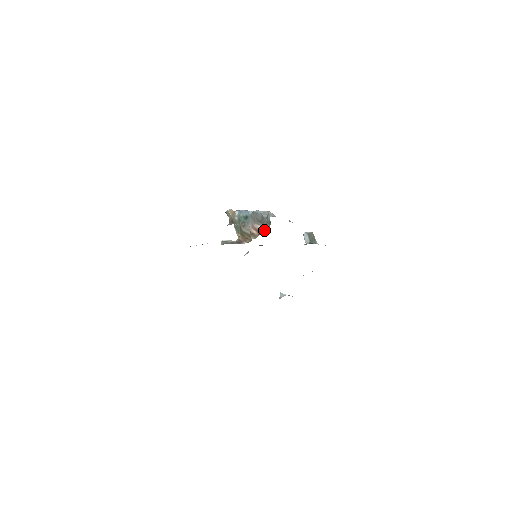
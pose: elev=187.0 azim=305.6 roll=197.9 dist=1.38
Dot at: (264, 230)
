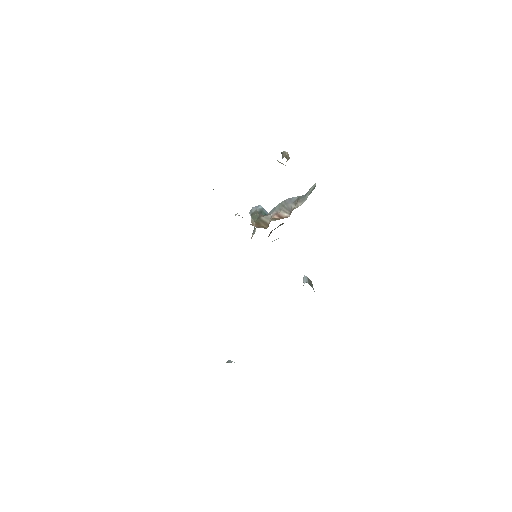
Dot at: (295, 208)
